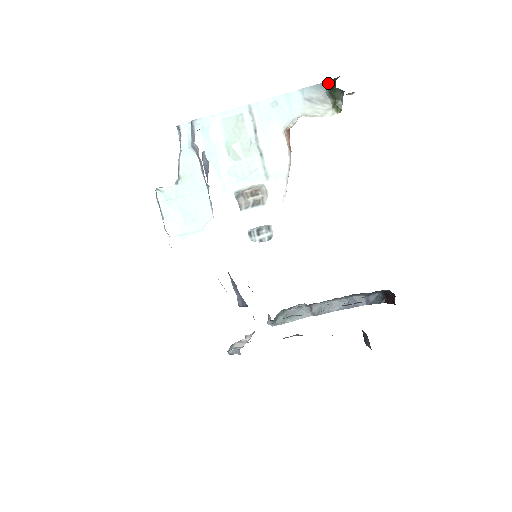
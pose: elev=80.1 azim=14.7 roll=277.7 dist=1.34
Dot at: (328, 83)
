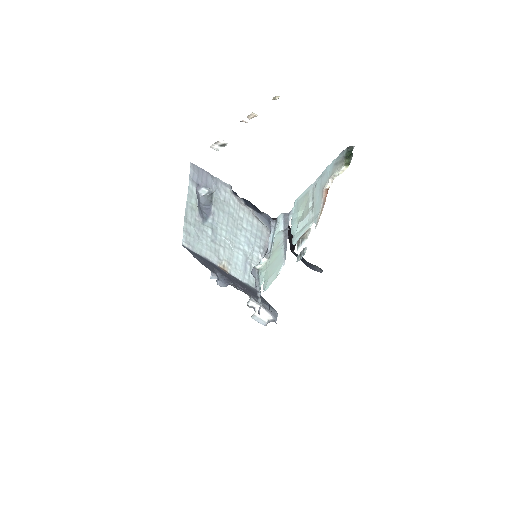
Dot at: (345, 149)
